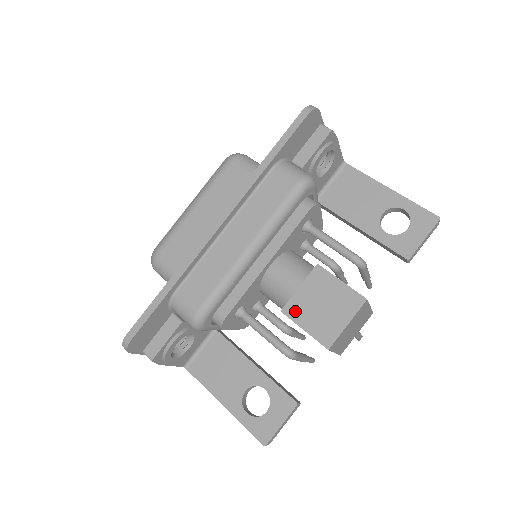
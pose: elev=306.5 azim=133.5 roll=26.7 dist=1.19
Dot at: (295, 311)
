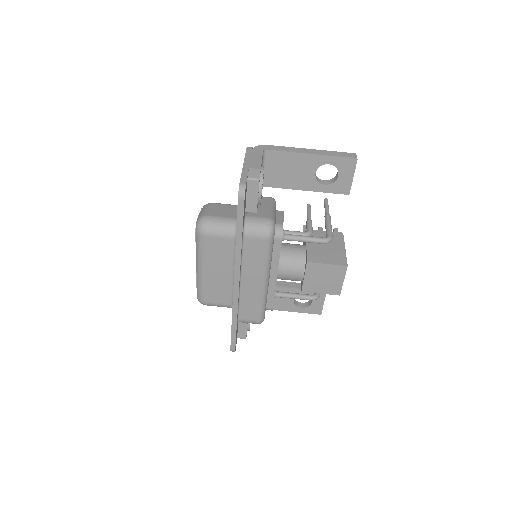
Dot at: (310, 288)
